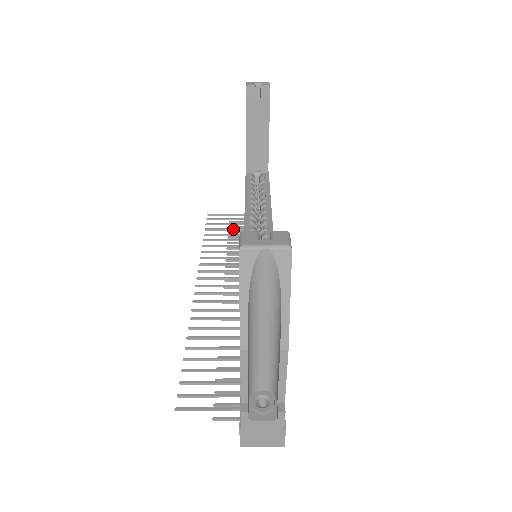
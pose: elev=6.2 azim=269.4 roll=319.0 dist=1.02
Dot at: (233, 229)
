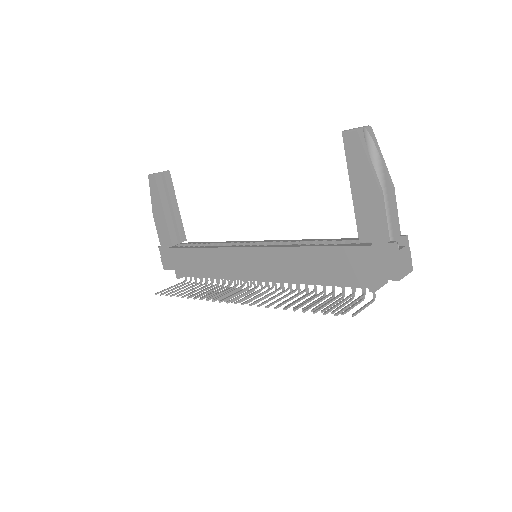
Dot at: (191, 287)
